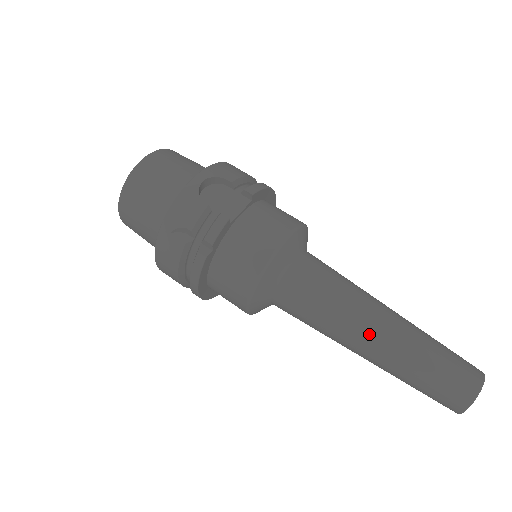
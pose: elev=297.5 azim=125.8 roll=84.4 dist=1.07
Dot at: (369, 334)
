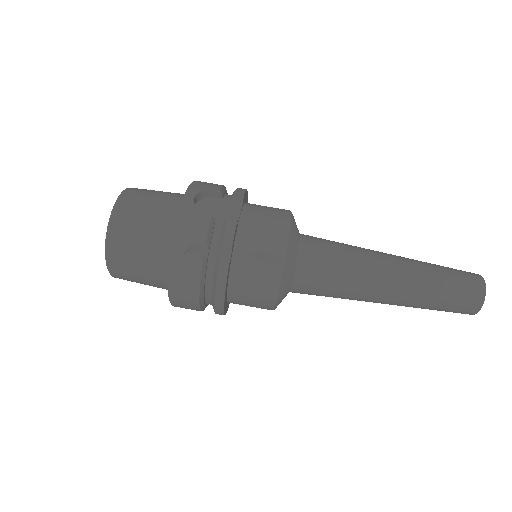
Dot at: (388, 277)
